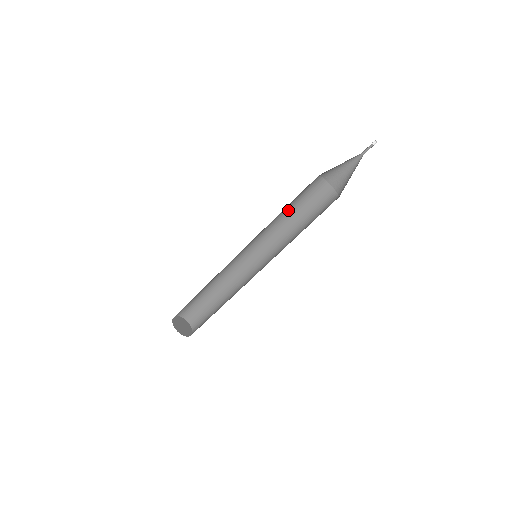
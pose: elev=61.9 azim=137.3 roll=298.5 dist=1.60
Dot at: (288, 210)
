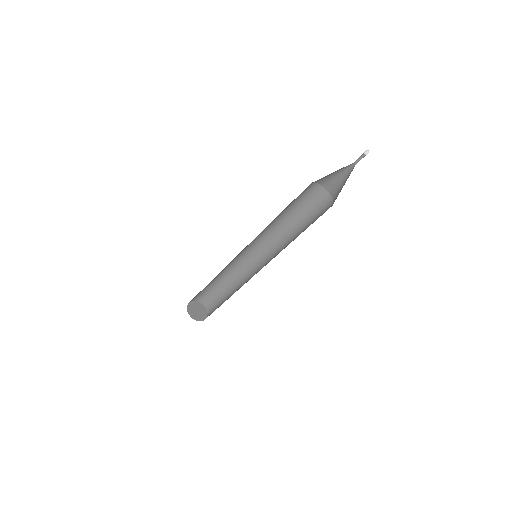
Dot at: occluded
